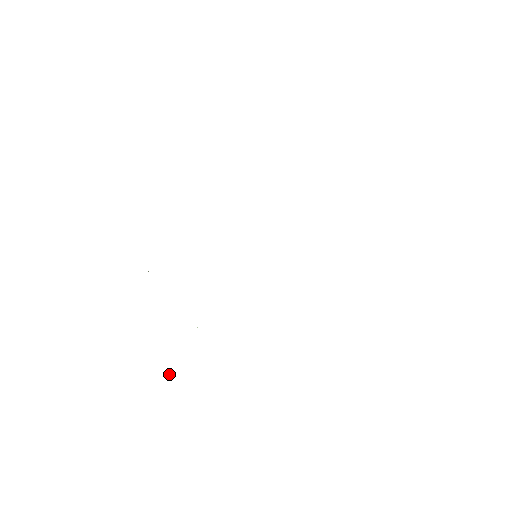
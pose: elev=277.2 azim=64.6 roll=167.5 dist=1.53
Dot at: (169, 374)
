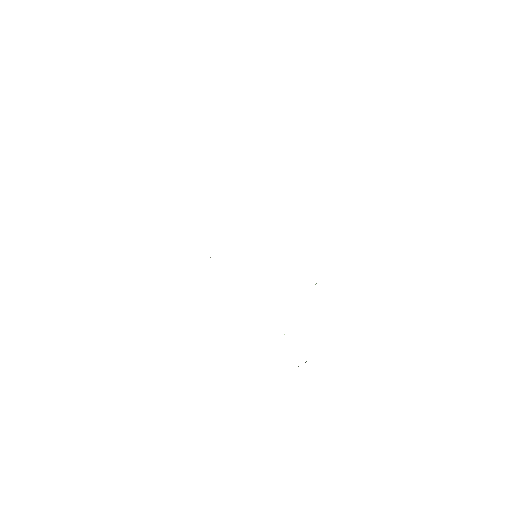
Dot at: occluded
